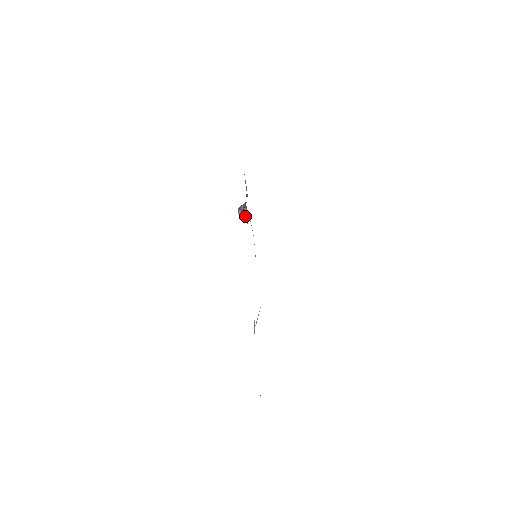
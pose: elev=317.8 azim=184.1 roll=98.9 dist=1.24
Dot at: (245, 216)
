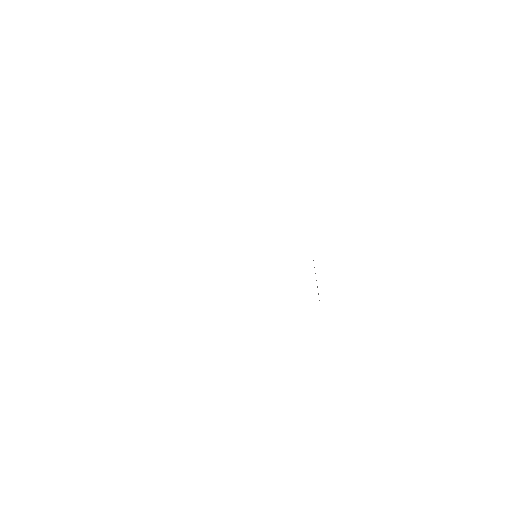
Dot at: occluded
